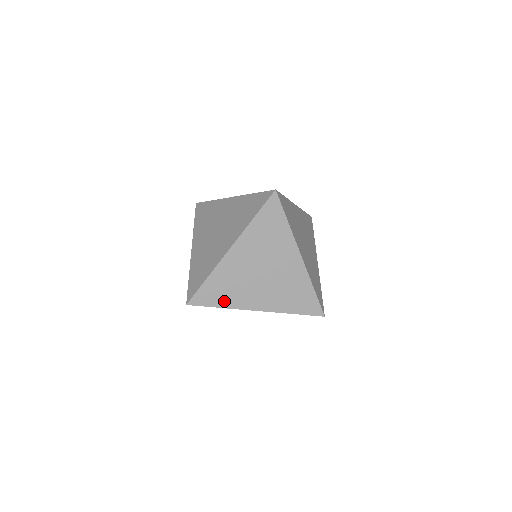
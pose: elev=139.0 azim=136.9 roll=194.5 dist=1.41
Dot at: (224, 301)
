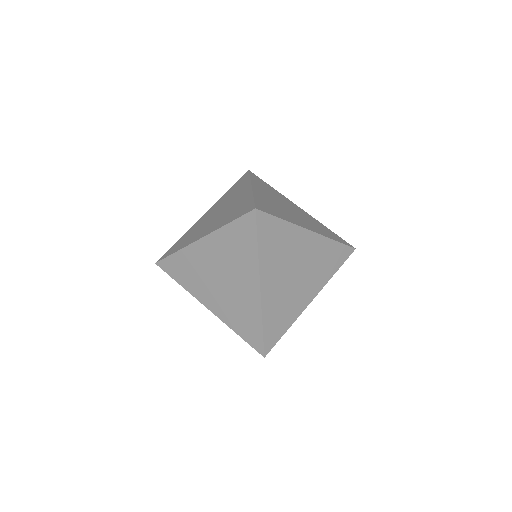
Dot at: (184, 281)
